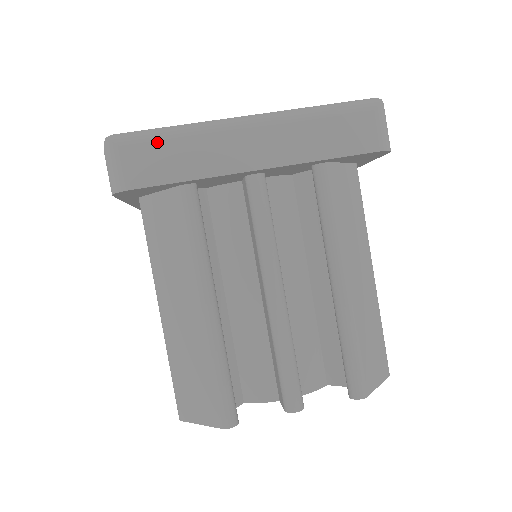
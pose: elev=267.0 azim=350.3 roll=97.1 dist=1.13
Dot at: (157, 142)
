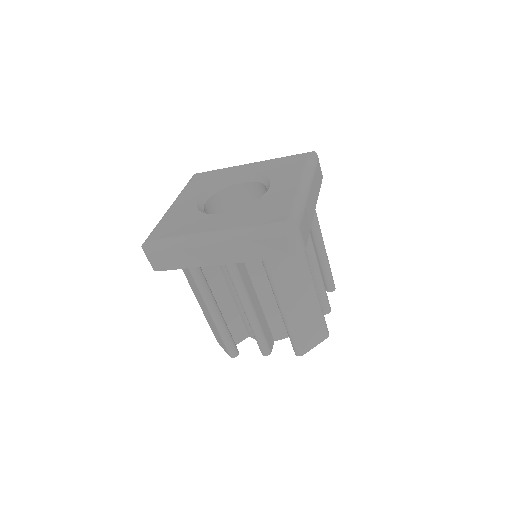
Dot at: (165, 251)
